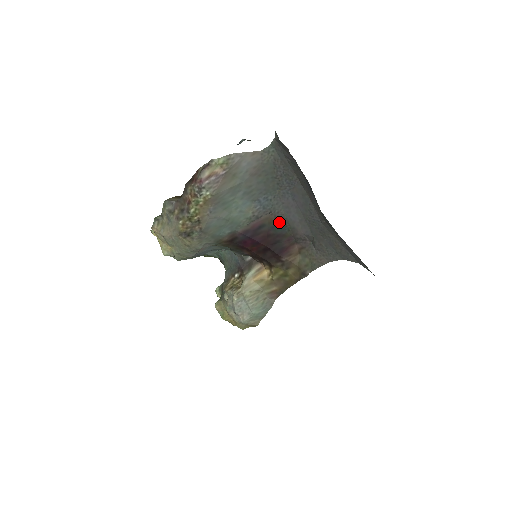
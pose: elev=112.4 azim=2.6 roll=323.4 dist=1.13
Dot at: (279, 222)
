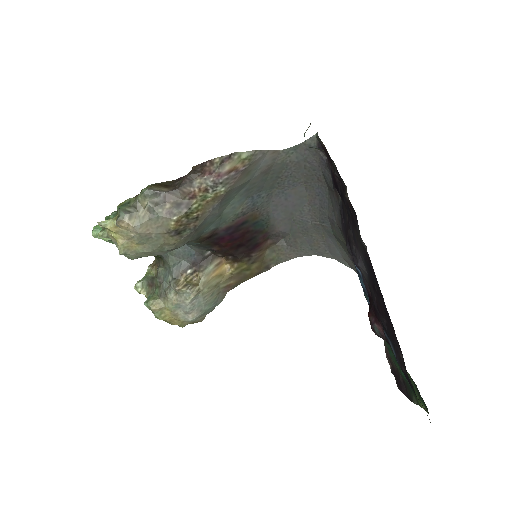
Dot at: (261, 219)
